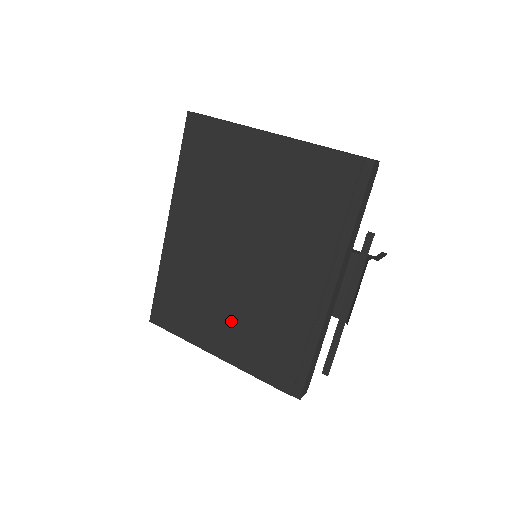
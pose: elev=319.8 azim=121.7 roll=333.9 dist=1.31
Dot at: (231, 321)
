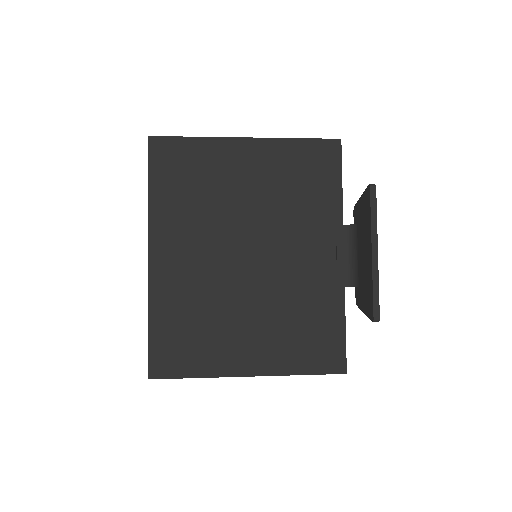
Dot at: (253, 328)
